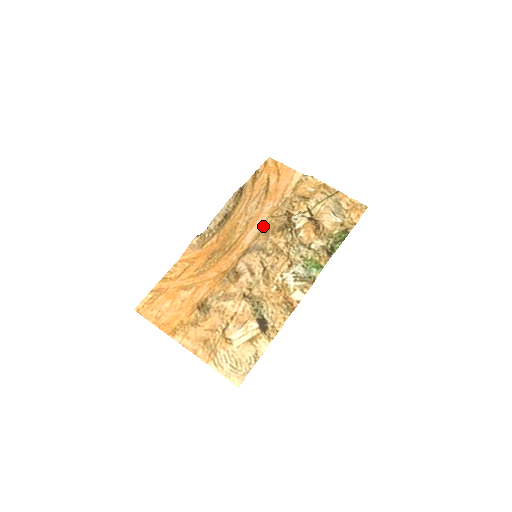
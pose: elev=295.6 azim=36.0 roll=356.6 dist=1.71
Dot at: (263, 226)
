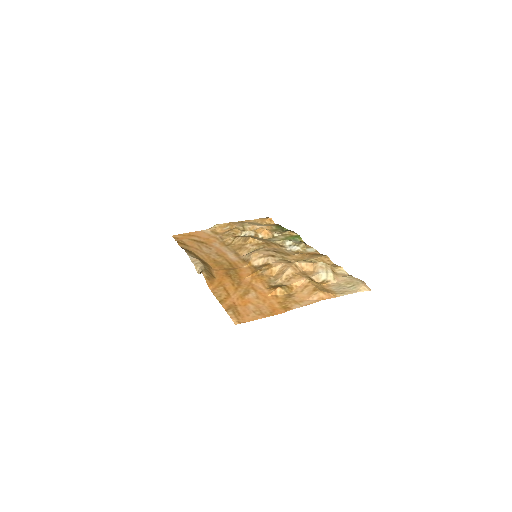
Dot at: (231, 250)
